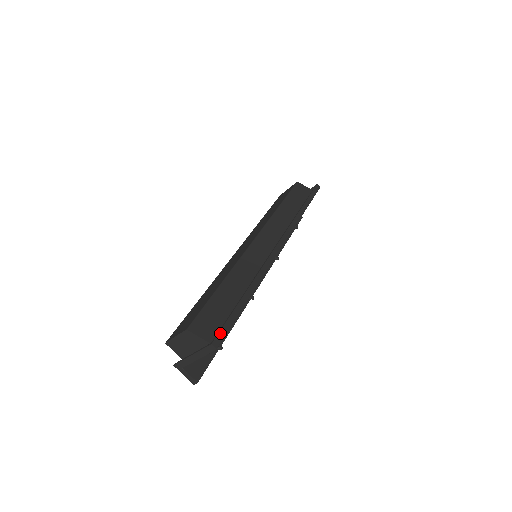
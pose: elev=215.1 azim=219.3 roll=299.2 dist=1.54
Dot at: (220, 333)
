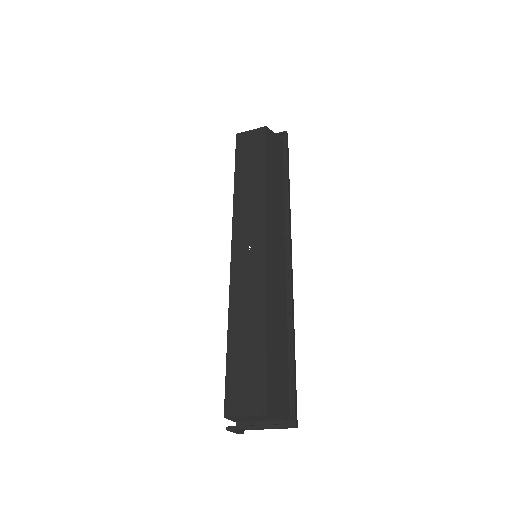
Dot at: (295, 408)
